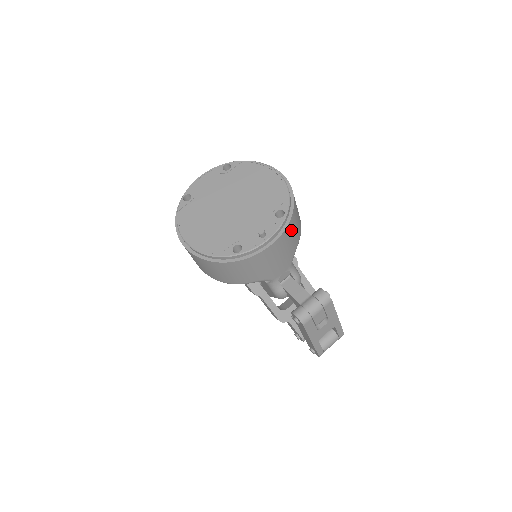
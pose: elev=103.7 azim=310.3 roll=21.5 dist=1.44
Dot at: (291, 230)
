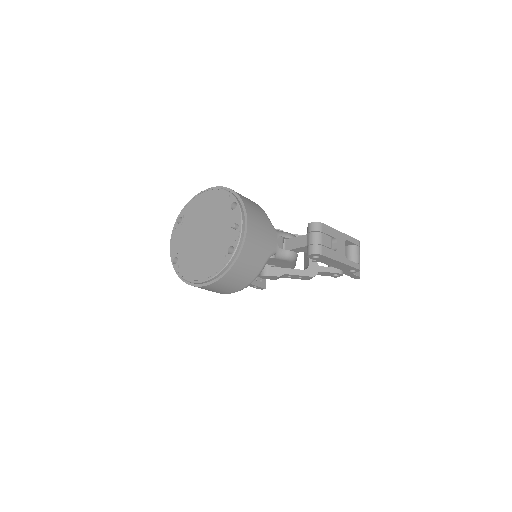
Dot at: (251, 209)
